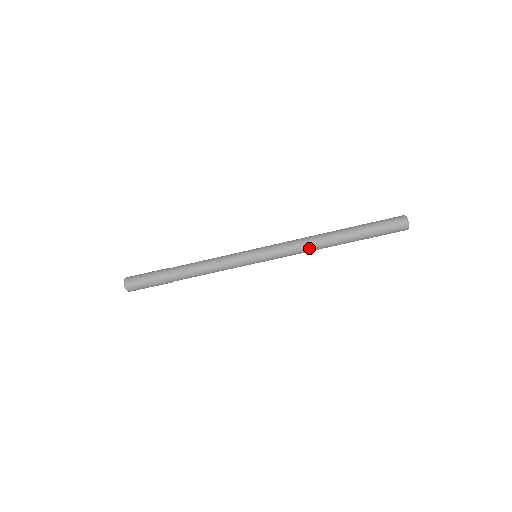
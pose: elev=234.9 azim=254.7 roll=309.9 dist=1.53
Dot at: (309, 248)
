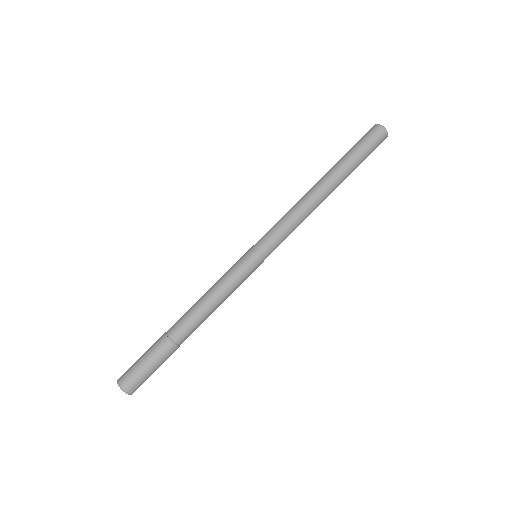
Dot at: (308, 211)
